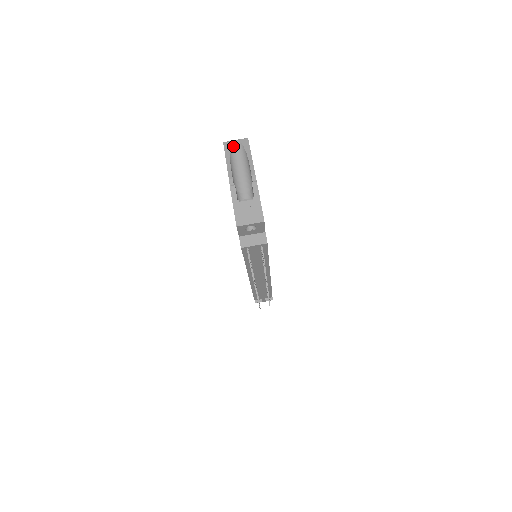
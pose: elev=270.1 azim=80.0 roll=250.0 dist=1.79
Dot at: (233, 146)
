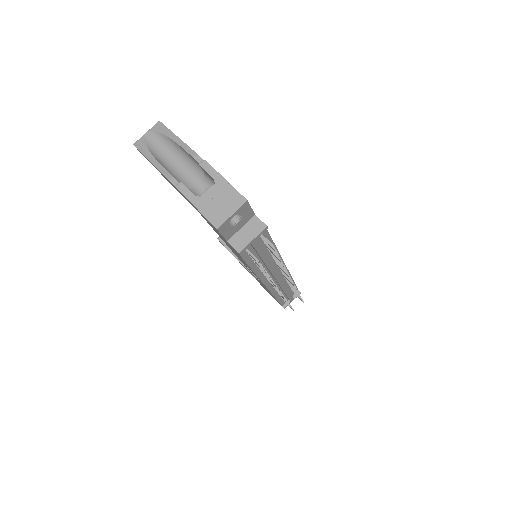
Dot at: (148, 141)
